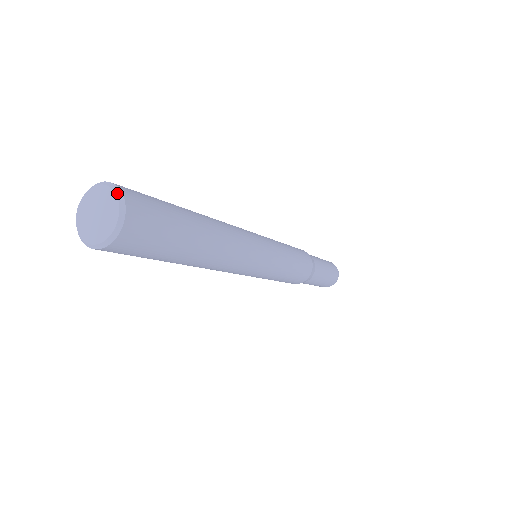
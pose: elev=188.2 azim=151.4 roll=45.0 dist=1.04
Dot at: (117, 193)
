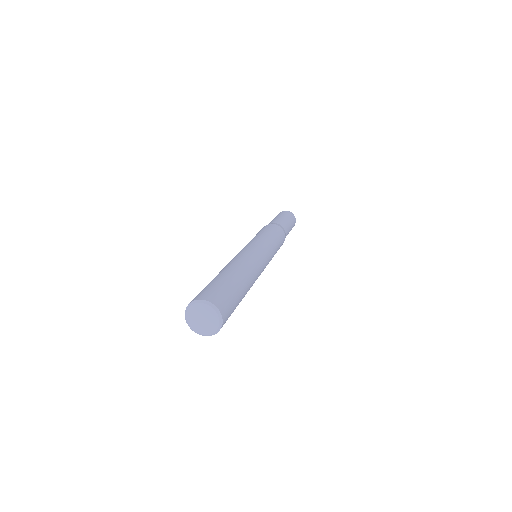
Dot at: (211, 306)
